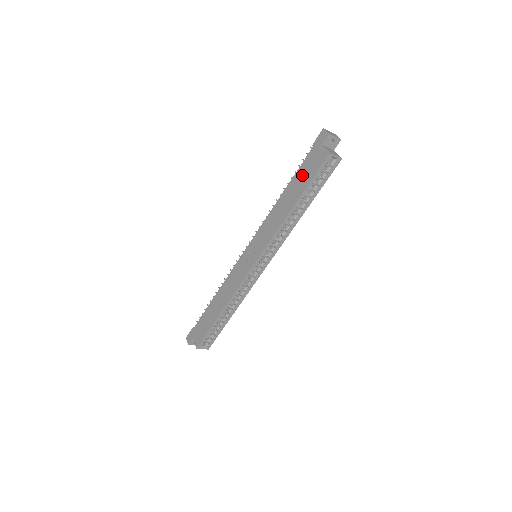
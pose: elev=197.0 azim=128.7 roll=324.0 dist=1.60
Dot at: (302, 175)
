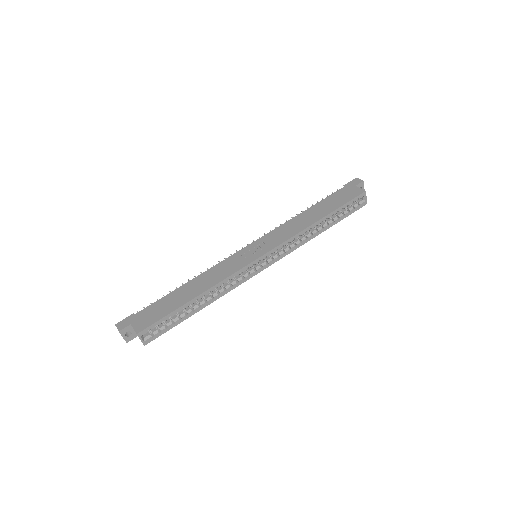
Dot at: (332, 201)
